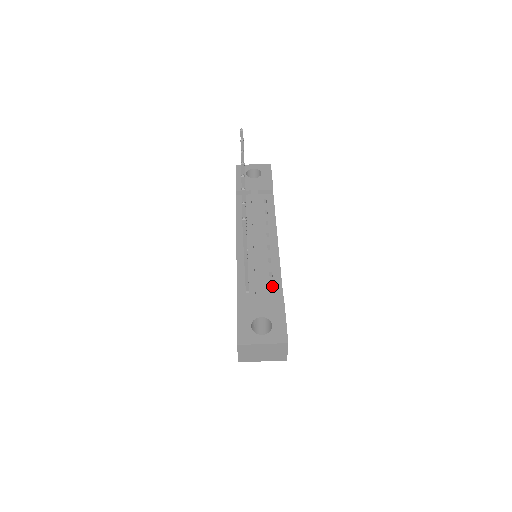
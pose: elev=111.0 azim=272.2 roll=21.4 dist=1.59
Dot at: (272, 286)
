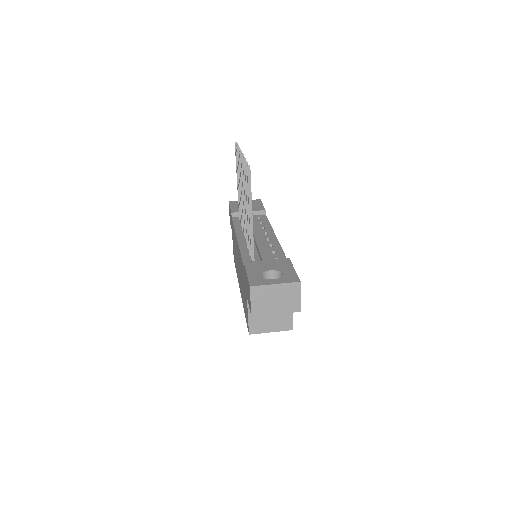
Dot at: (276, 258)
